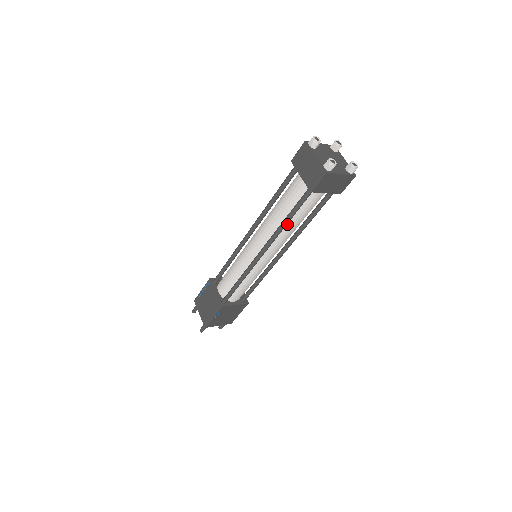
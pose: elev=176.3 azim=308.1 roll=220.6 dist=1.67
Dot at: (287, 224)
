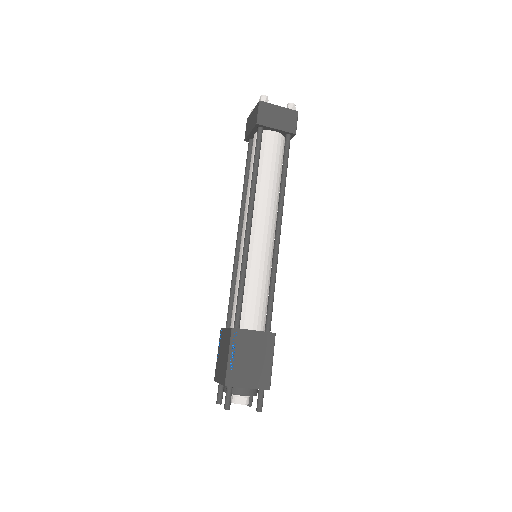
Dot at: (260, 181)
